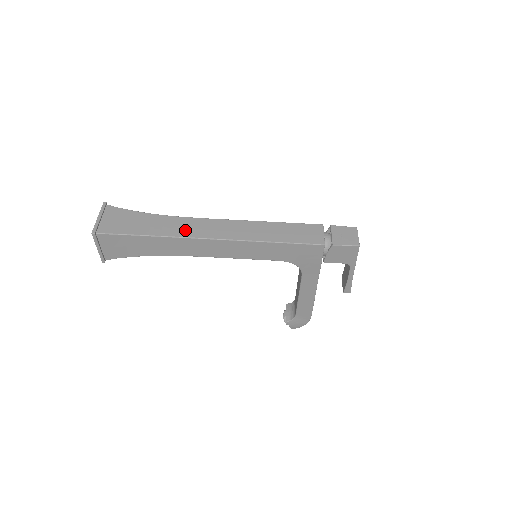
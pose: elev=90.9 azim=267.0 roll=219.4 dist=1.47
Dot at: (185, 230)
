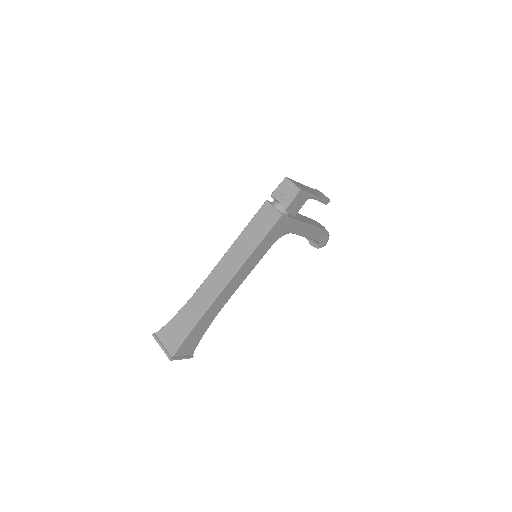
Dot at: (206, 299)
